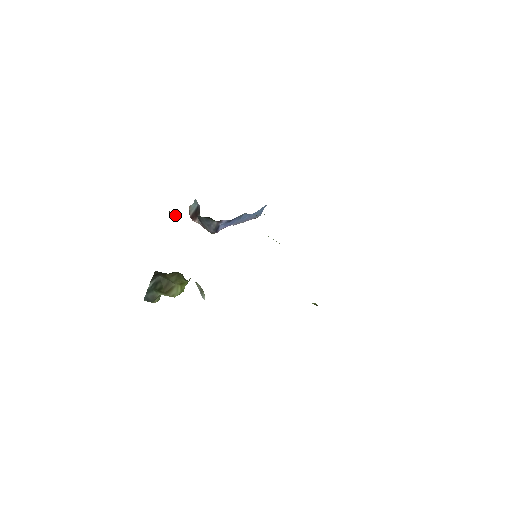
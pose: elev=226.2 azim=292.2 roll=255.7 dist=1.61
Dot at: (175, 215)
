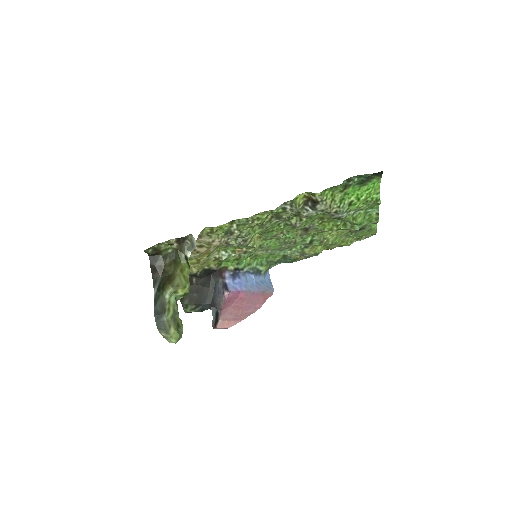
Dot at: occluded
